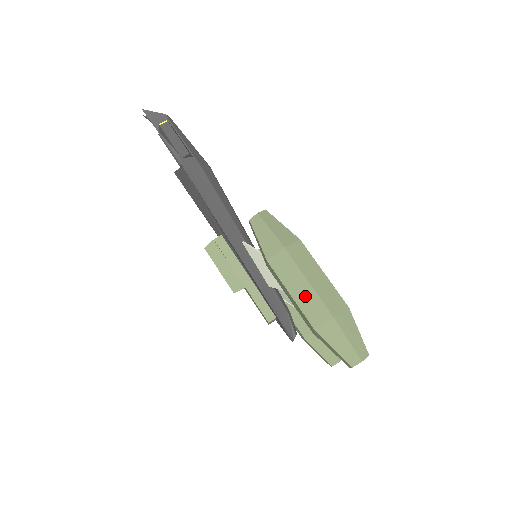
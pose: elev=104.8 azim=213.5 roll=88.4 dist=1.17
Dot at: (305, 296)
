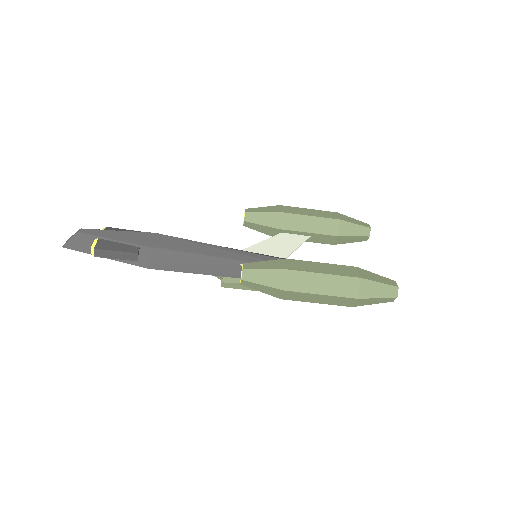
Dot at: (327, 300)
